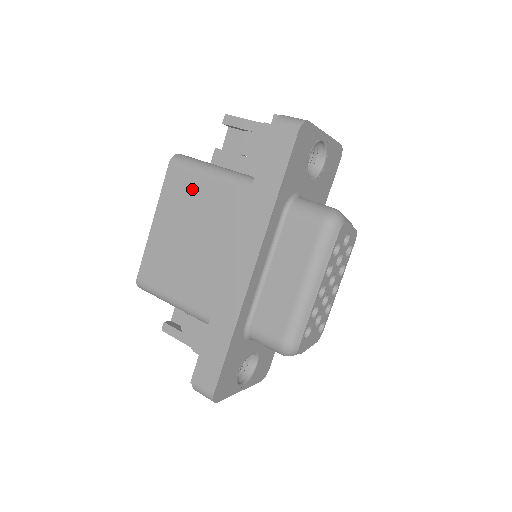
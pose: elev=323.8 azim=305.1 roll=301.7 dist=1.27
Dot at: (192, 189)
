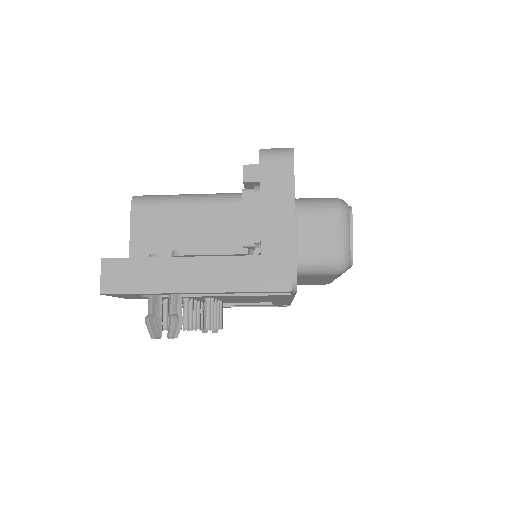
Dot at: occluded
